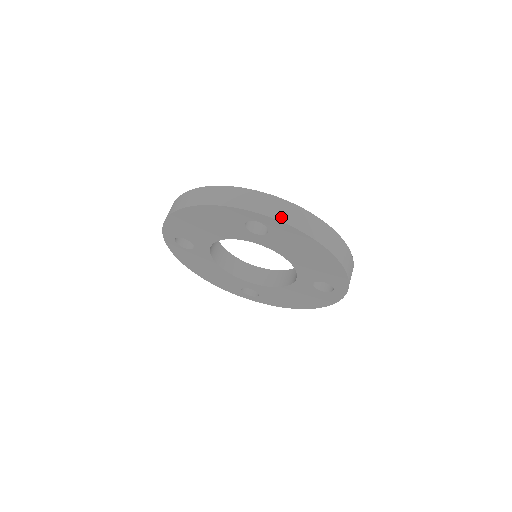
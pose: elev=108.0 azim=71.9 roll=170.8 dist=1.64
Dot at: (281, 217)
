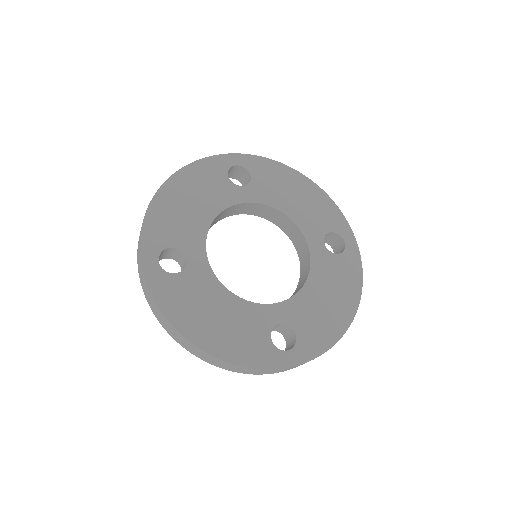
Dot at: (251, 157)
